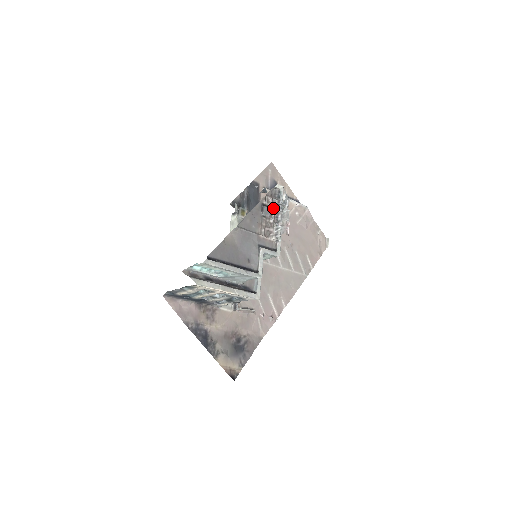
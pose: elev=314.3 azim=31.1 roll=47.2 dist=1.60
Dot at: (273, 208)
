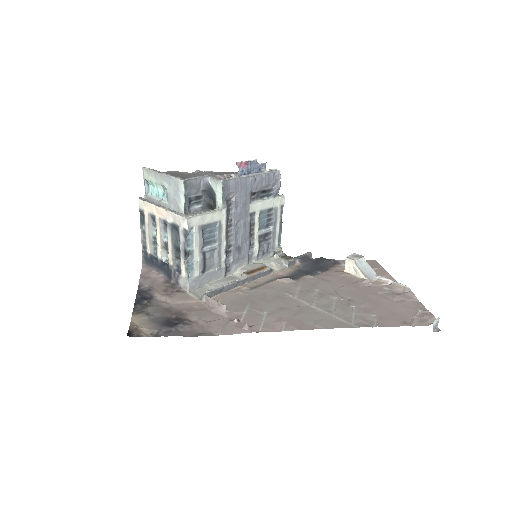
Dot at: occluded
